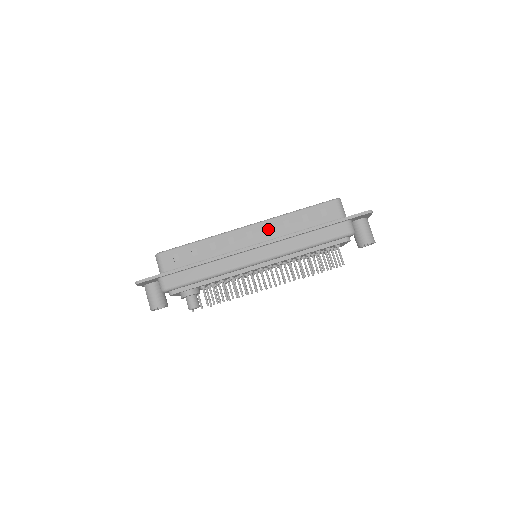
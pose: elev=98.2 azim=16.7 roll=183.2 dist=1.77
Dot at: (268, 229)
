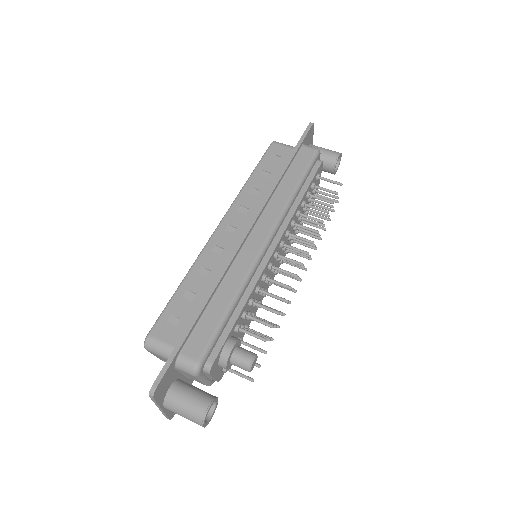
Dot at: (242, 210)
